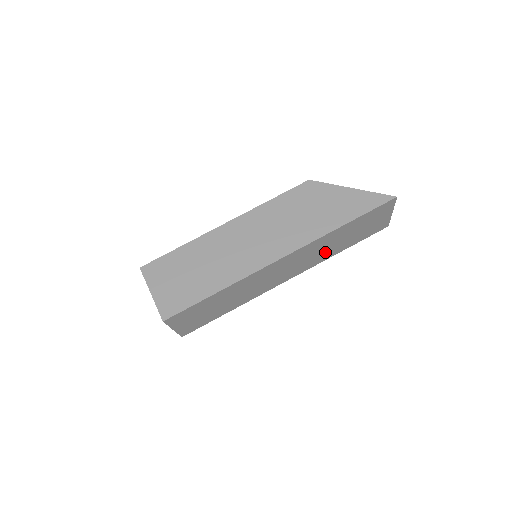
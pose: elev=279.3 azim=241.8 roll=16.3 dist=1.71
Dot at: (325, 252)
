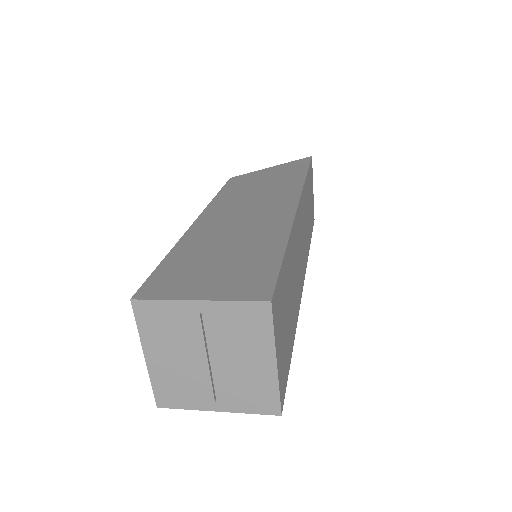
Dot at: (307, 232)
